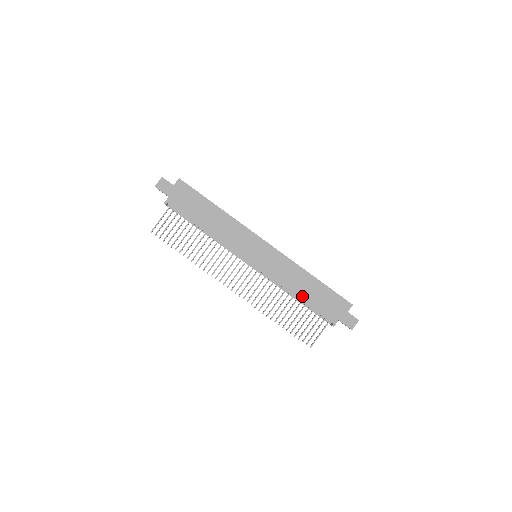
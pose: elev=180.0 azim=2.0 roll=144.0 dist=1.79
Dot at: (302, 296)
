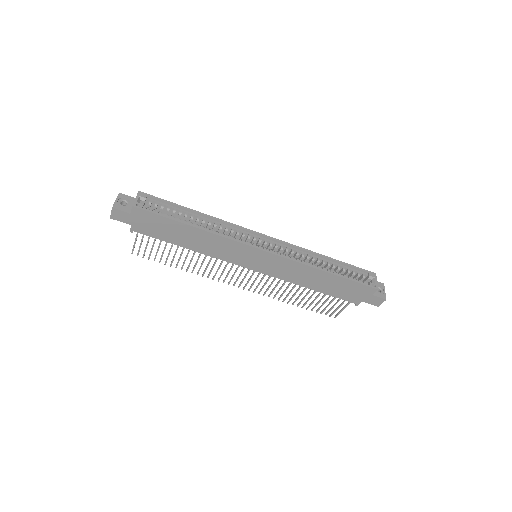
Dot at: (317, 288)
